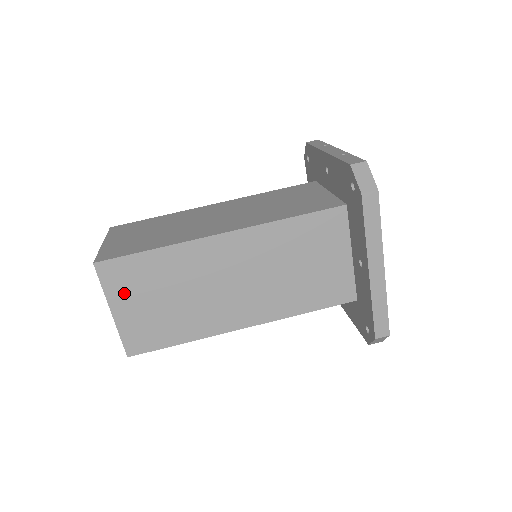
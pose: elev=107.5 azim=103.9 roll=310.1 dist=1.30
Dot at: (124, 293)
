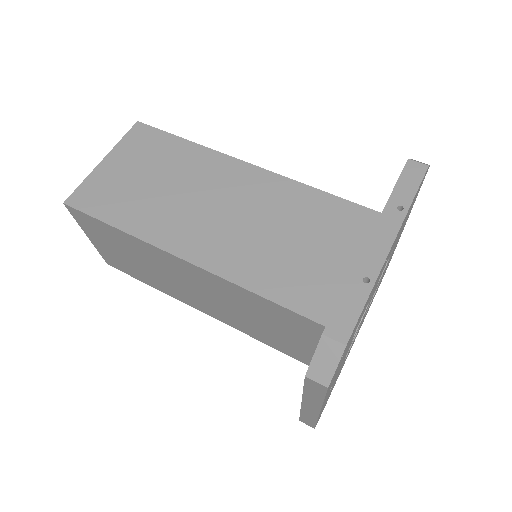
Dot at: (96, 234)
